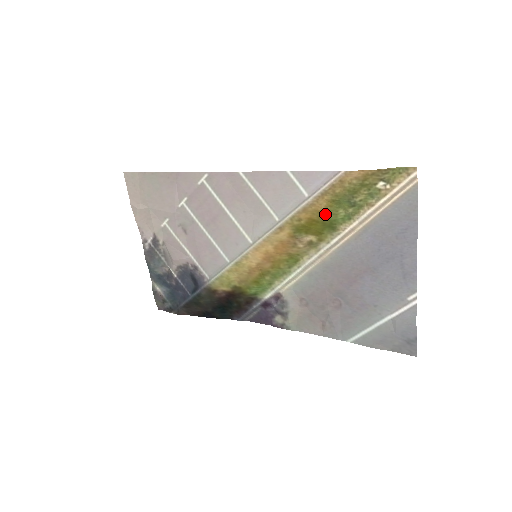
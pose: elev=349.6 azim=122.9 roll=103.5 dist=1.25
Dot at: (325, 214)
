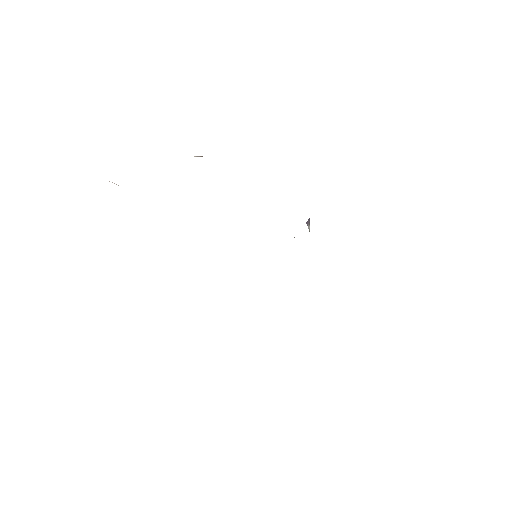
Dot at: occluded
